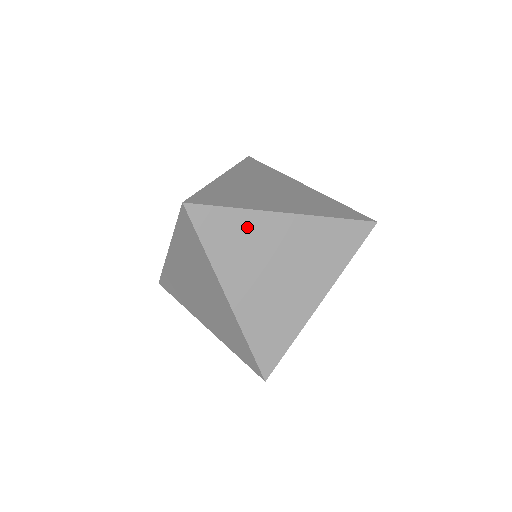
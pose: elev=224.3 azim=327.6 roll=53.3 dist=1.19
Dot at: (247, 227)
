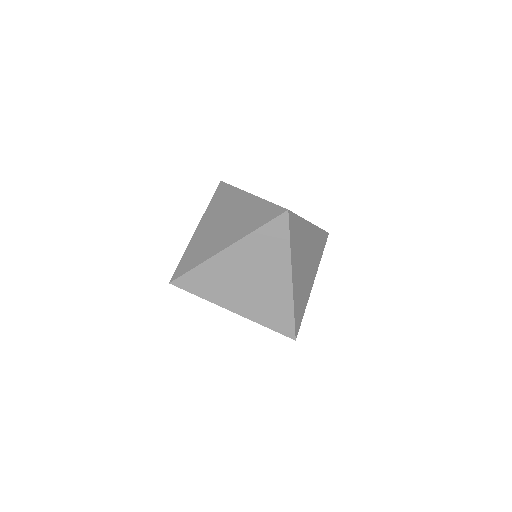
Dot at: (211, 271)
